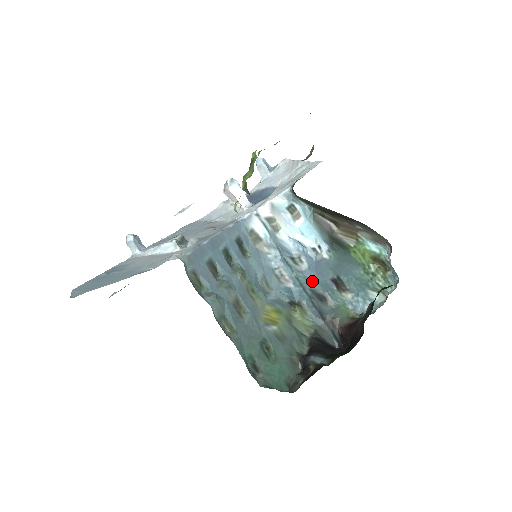
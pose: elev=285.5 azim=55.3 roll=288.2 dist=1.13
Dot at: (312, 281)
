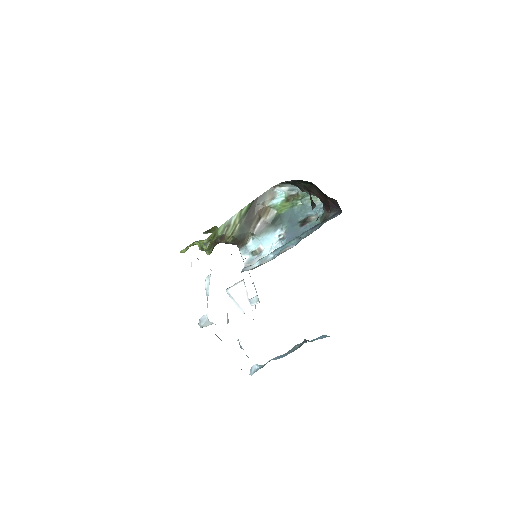
Dot at: occluded
